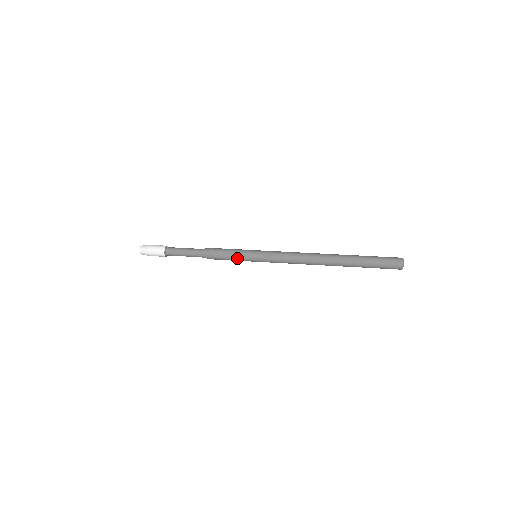
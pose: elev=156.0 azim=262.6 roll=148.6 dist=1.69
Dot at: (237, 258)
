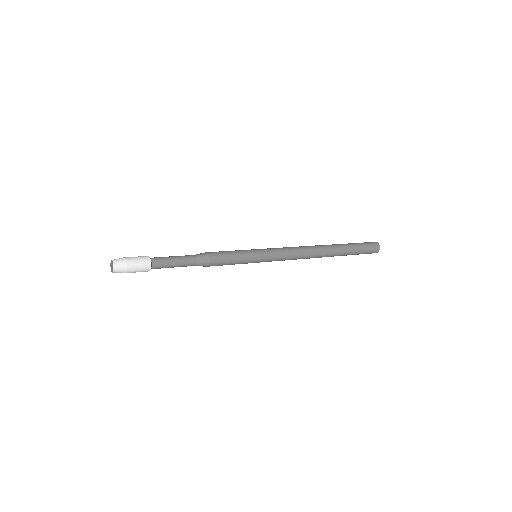
Dot at: (240, 261)
